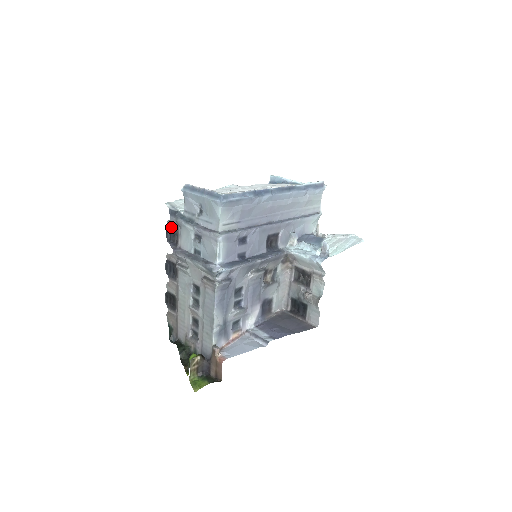
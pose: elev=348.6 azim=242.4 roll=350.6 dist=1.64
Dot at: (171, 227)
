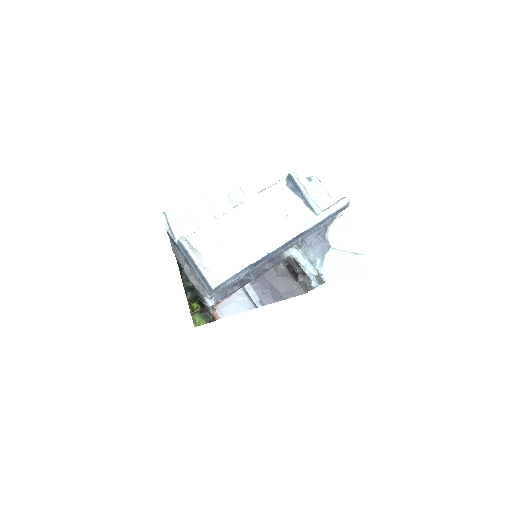
Dot at: occluded
